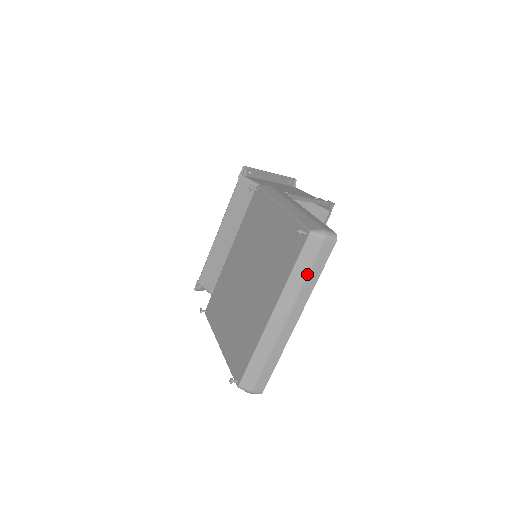
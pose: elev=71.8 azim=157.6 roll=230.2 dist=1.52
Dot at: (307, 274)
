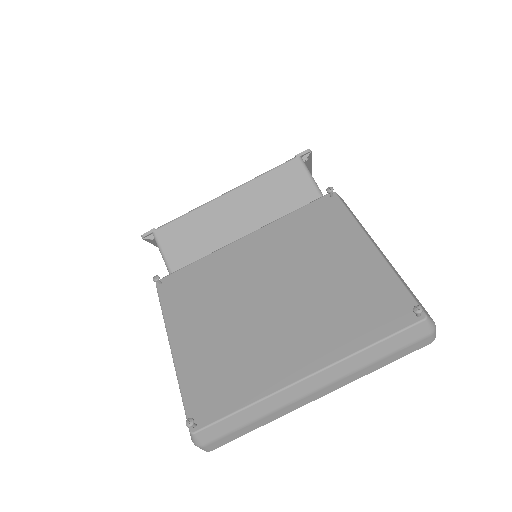
Dot at: (382, 358)
